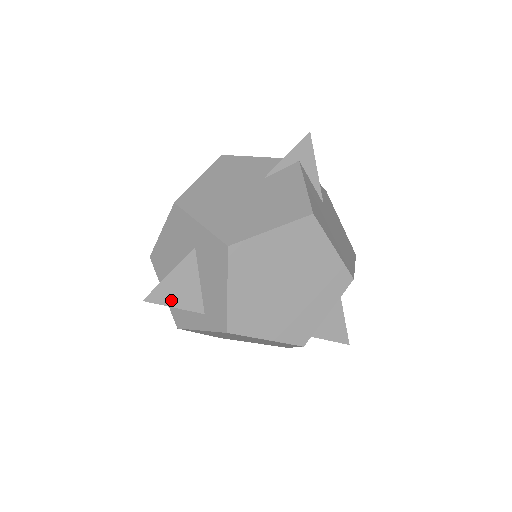
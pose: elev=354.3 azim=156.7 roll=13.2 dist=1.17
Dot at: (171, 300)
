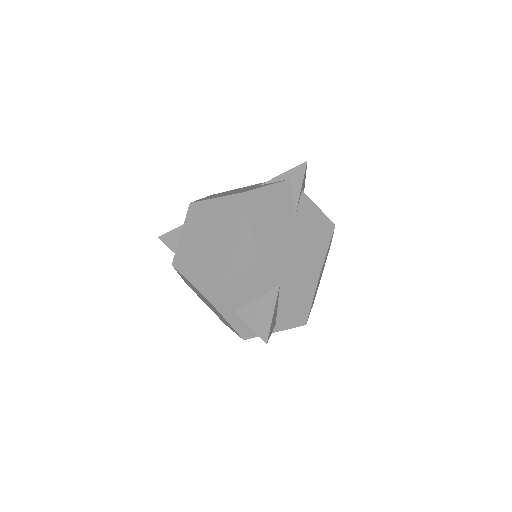
Dot at: (170, 243)
